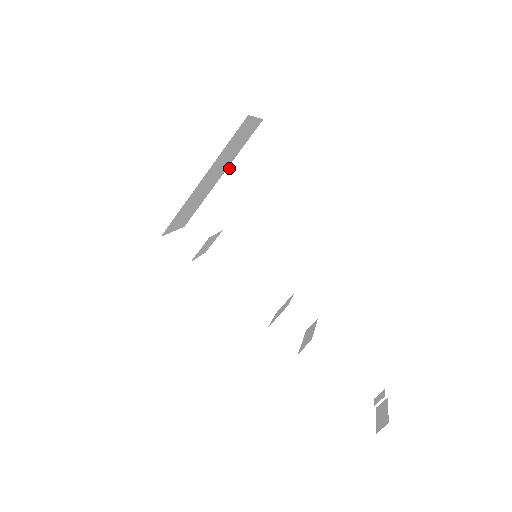
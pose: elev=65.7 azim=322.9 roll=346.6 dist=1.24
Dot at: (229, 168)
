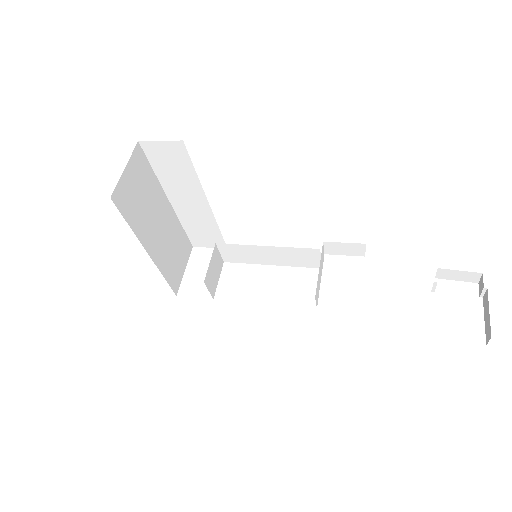
Dot at: (166, 193)
